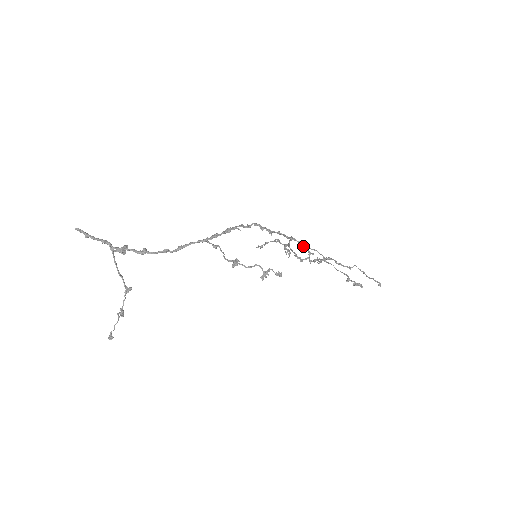
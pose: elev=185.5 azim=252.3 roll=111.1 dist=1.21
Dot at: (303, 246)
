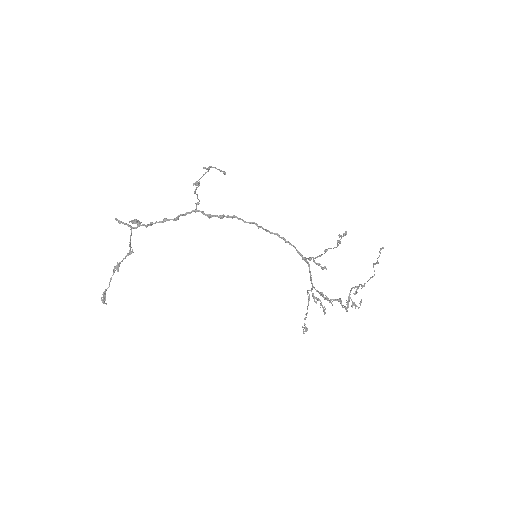
Dot at: (313, 260)
